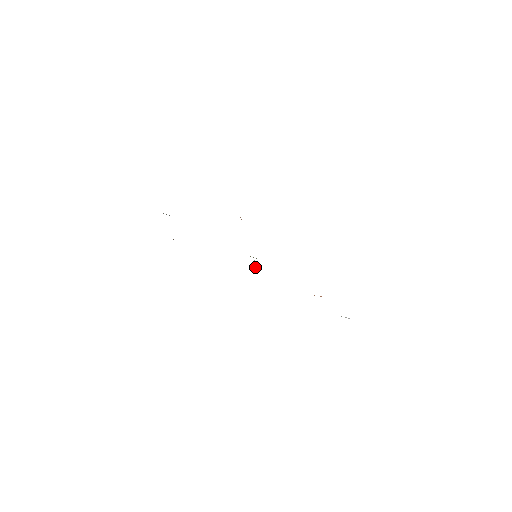
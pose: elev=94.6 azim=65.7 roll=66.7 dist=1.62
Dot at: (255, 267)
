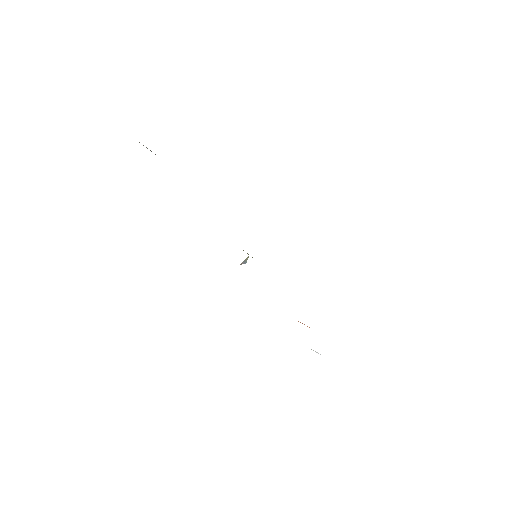
Dot at: (240, 264)
